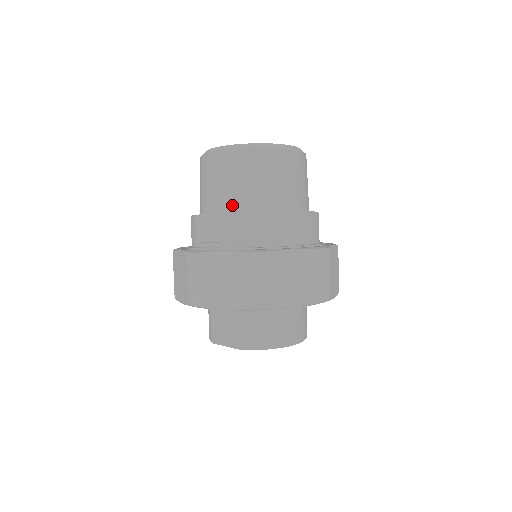
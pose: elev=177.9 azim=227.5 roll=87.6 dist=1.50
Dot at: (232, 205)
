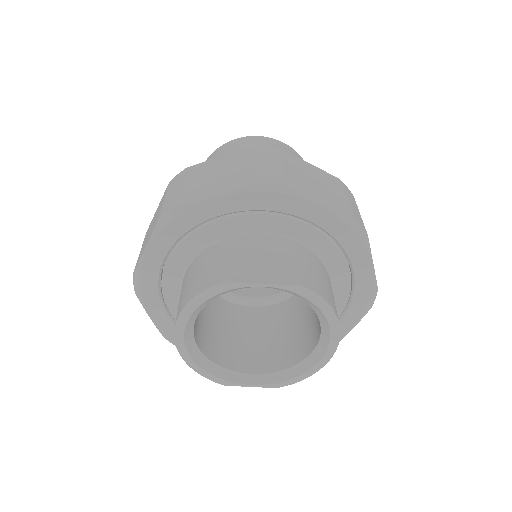
Dot at: occluded
